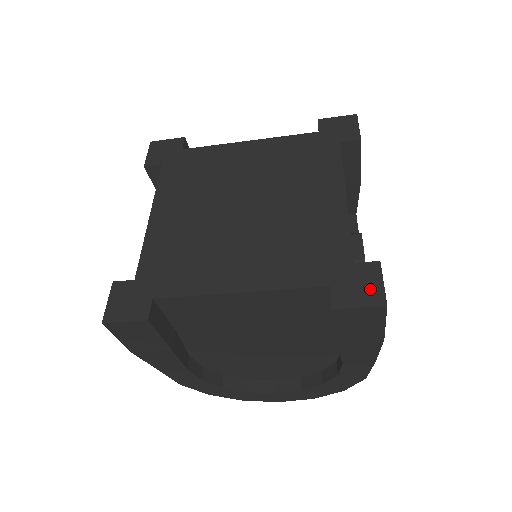
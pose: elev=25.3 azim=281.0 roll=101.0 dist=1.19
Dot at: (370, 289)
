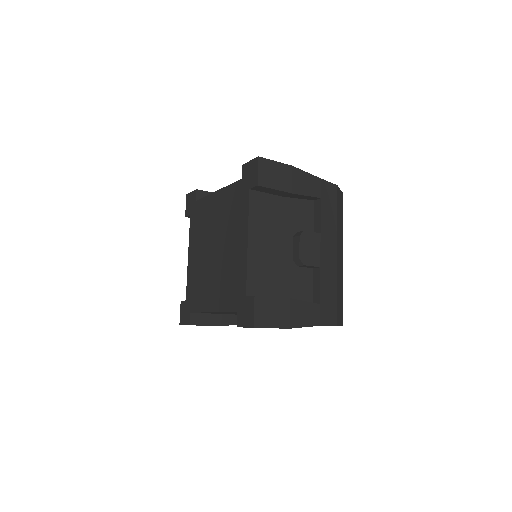
Dot at: (249, 316)
